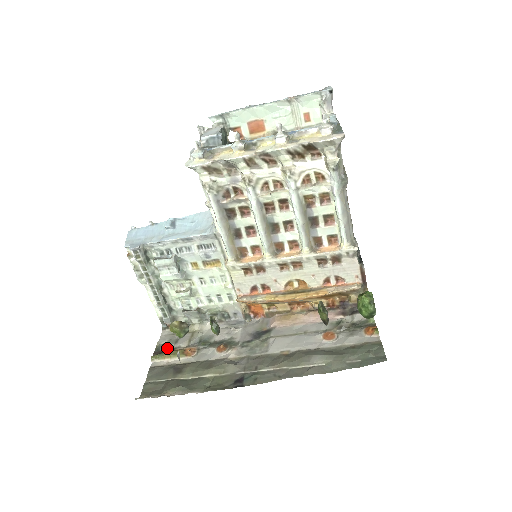
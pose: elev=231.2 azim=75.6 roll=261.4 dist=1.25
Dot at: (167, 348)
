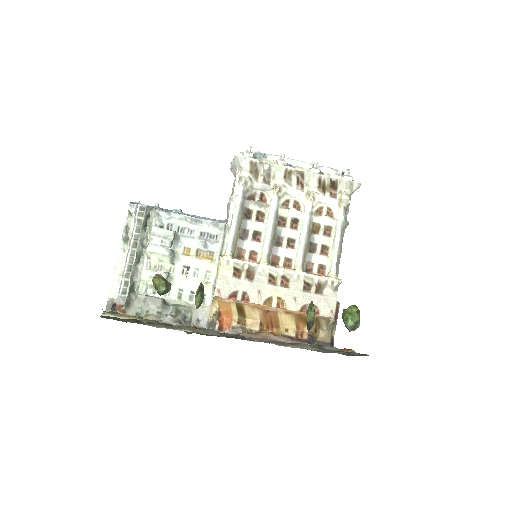
Dot at: occluded
